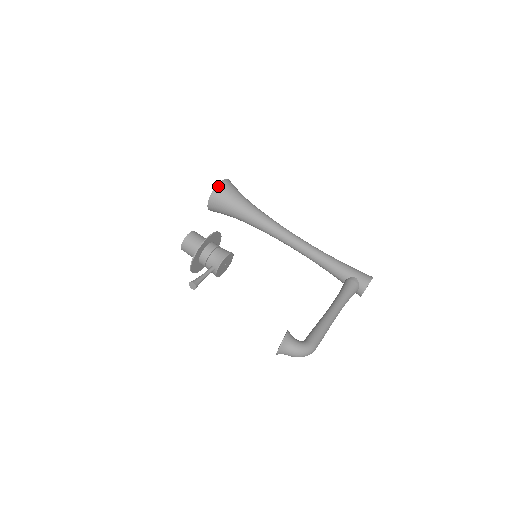
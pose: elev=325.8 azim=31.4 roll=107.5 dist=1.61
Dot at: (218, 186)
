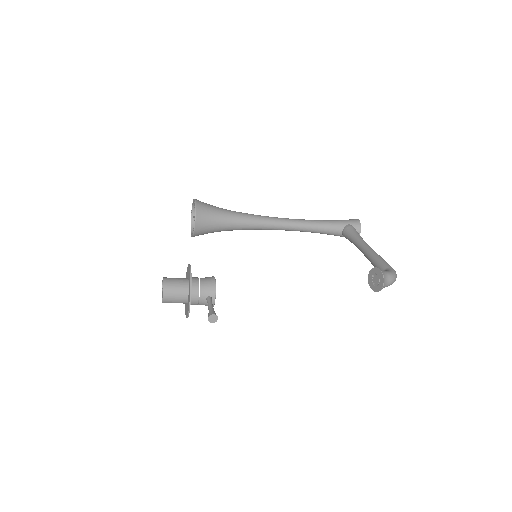
Dot at: (196, 206)
